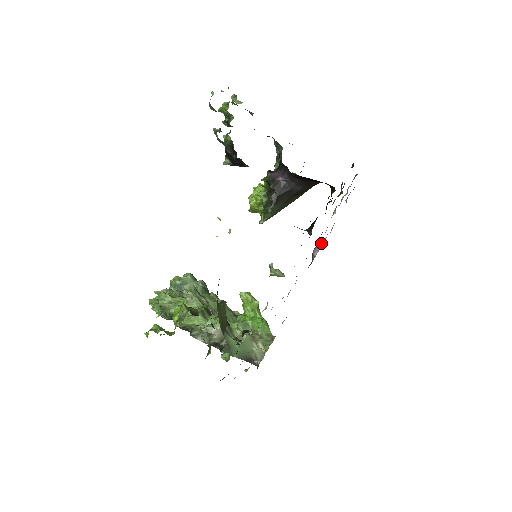
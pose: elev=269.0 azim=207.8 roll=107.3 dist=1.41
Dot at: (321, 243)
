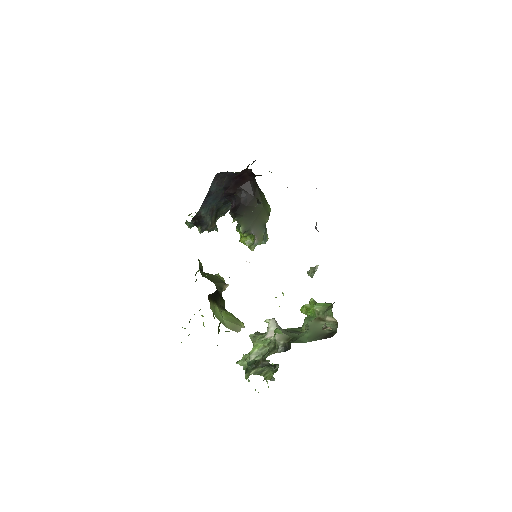
Dot at: occluded
